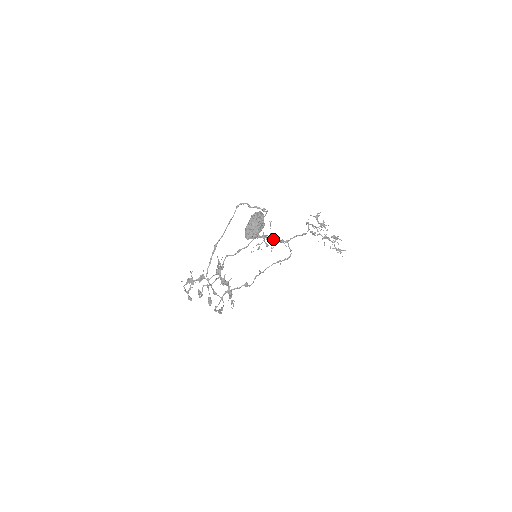
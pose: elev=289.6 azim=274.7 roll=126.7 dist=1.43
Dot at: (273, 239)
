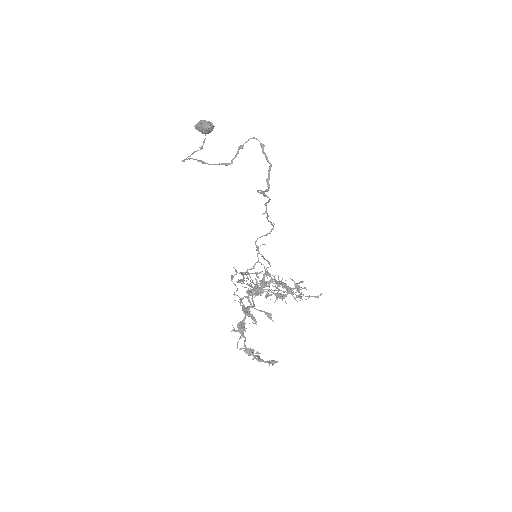
Dot at: occluded
